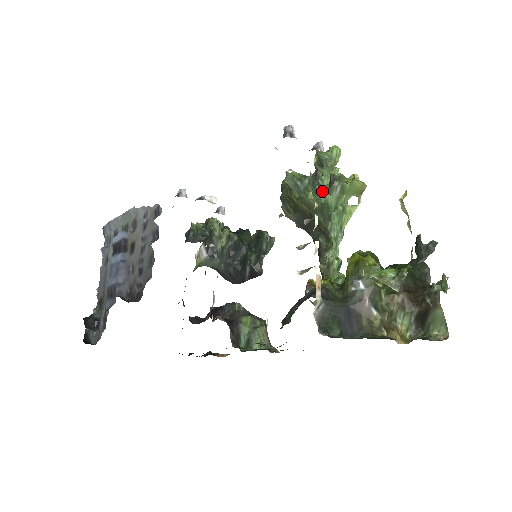
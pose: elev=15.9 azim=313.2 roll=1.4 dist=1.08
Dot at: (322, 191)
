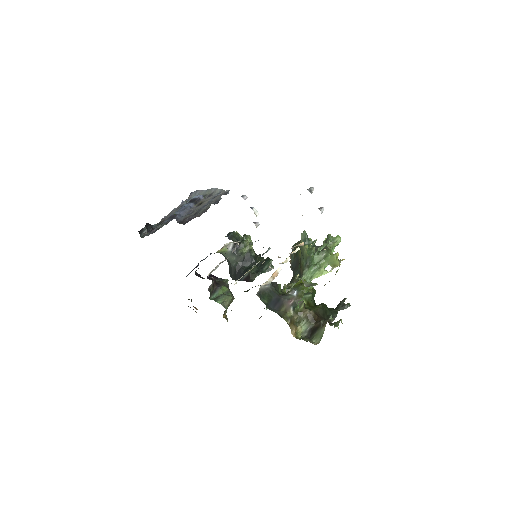
Dot at: occluded
